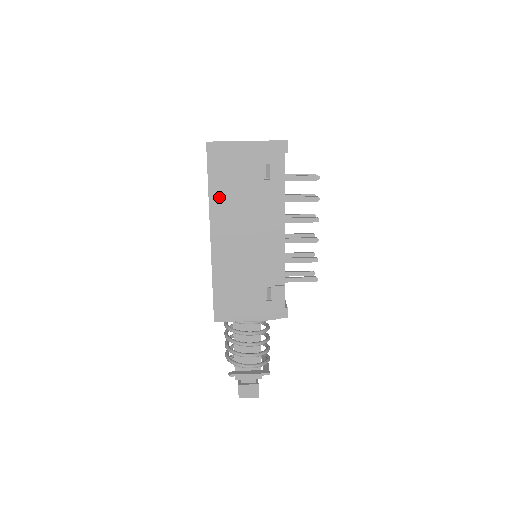
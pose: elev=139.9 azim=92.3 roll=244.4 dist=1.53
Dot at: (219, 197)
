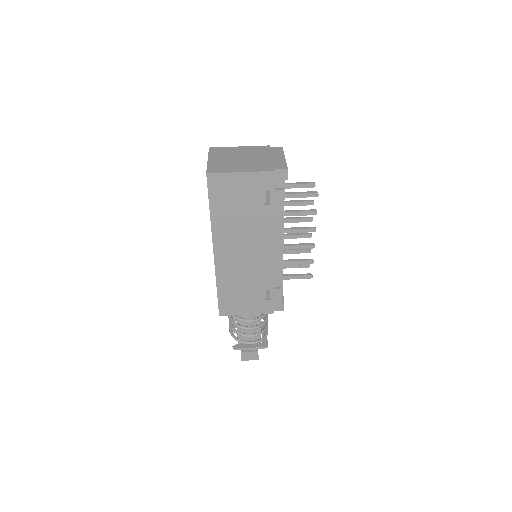
Dot at: (221, 221)
